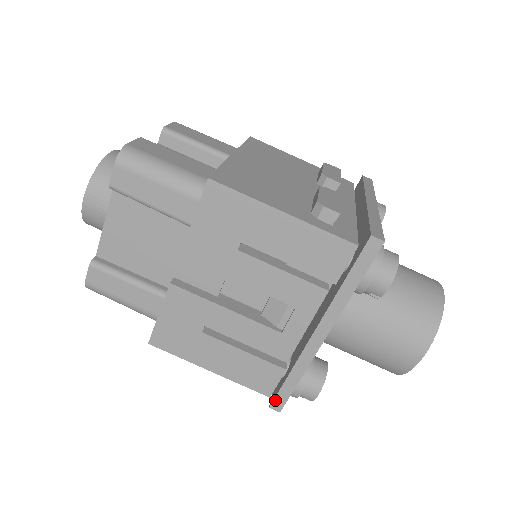
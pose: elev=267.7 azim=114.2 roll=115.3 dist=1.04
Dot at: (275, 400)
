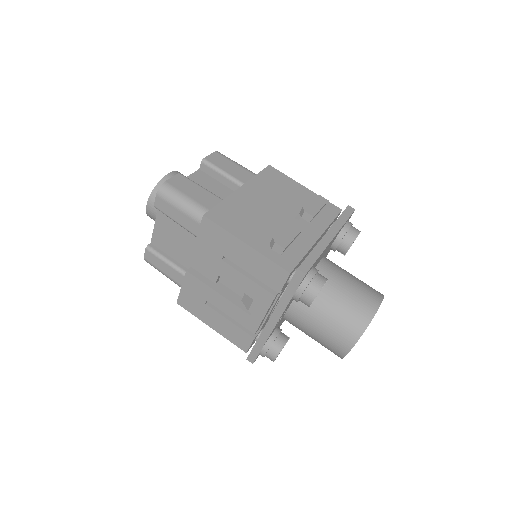
Dot at: (249, 355)
